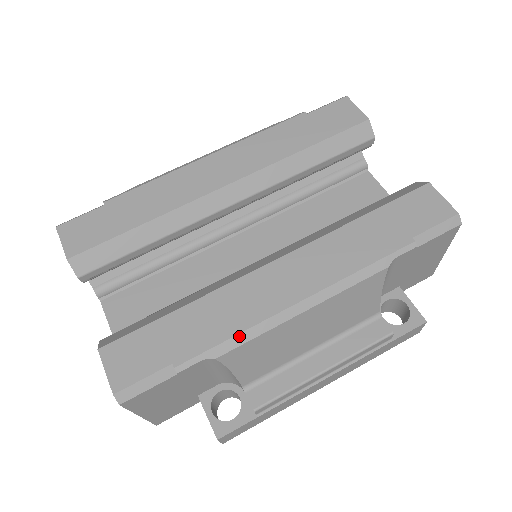
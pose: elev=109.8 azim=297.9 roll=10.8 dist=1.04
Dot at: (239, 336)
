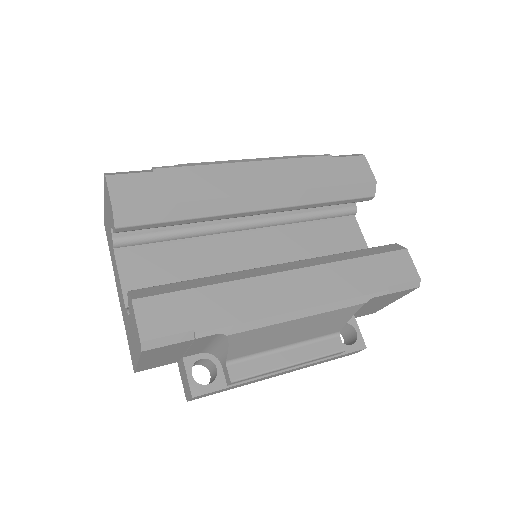
Dot at: (250, 323)
